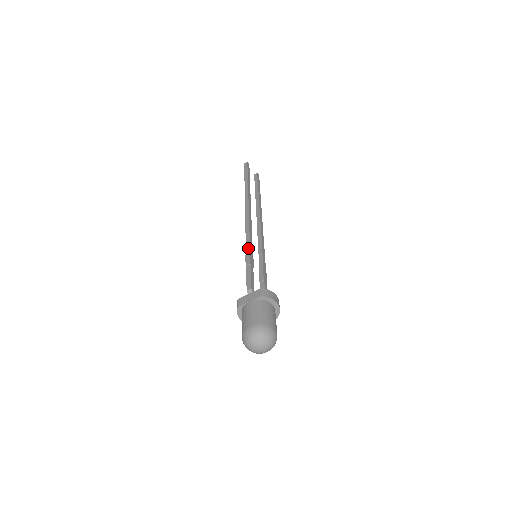
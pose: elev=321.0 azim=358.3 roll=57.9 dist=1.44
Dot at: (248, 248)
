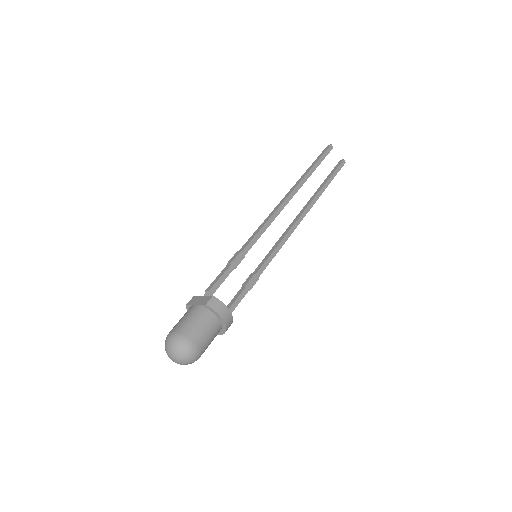
Dot at: (245, 245)
